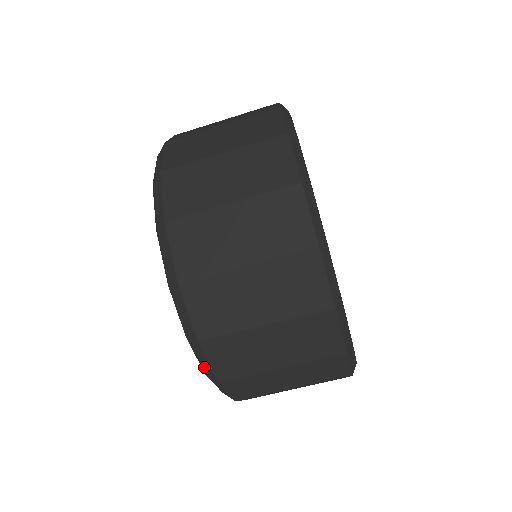
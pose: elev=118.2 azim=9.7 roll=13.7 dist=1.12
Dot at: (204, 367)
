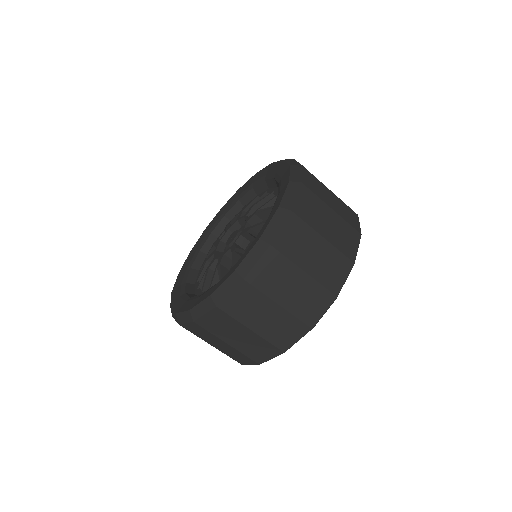
Dot at: (269, 231)
